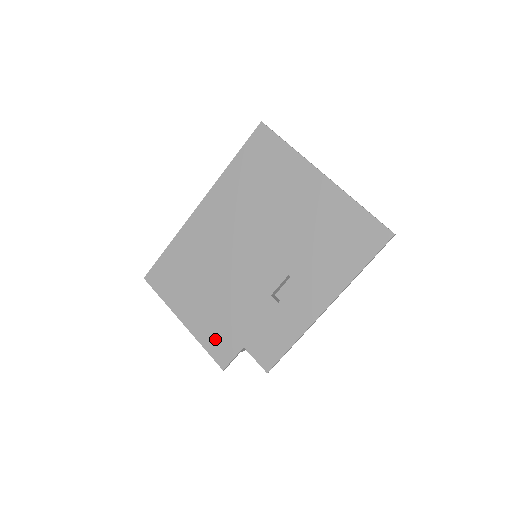
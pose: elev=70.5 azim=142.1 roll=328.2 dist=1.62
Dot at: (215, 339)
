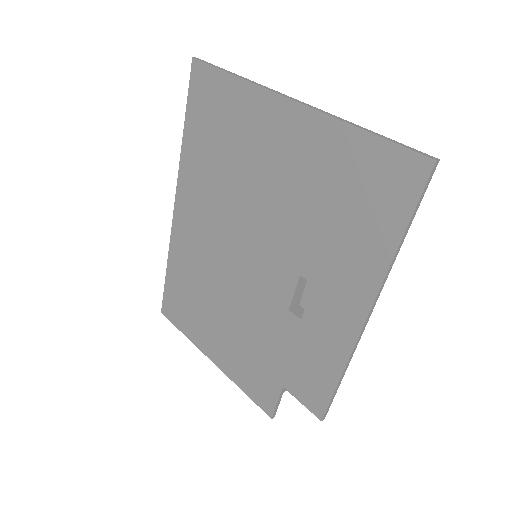
Dot at: (249, 378)
